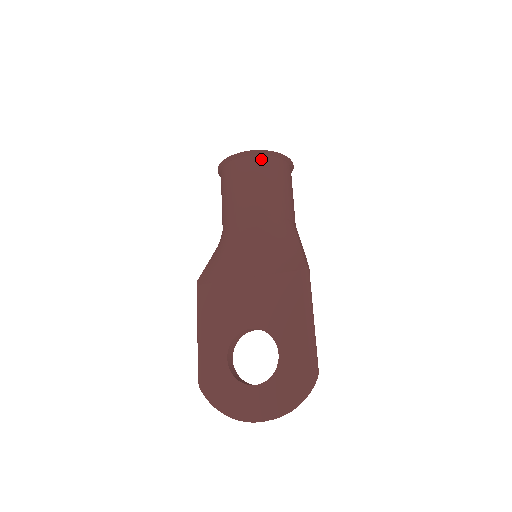
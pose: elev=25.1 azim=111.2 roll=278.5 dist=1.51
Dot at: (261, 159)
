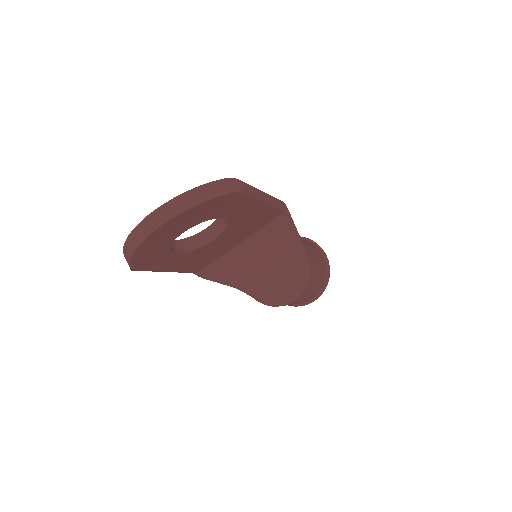
Dot at: occluded
